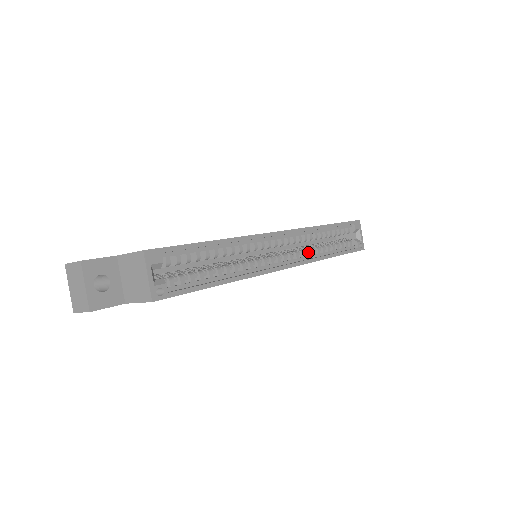
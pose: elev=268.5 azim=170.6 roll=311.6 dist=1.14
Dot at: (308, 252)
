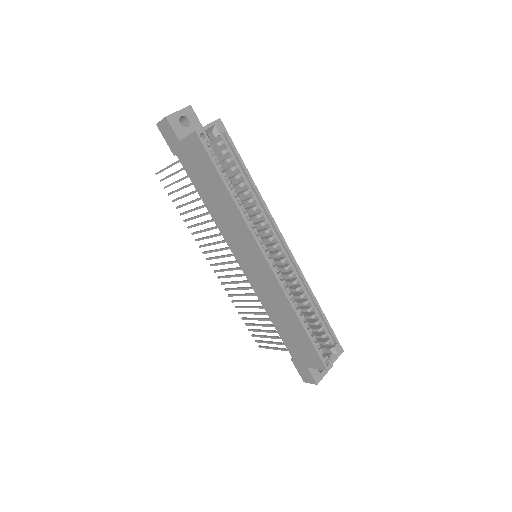
Dot at: (288, 288)
